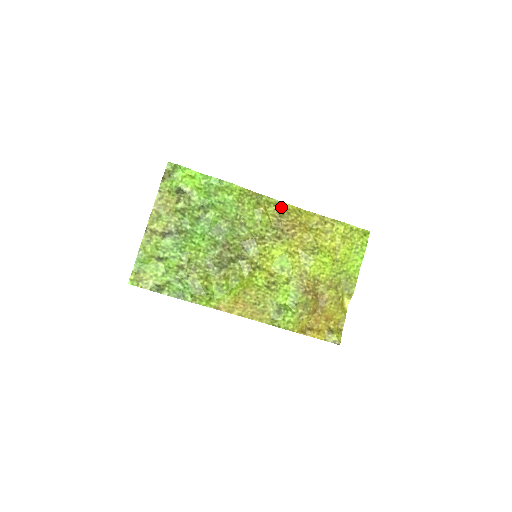
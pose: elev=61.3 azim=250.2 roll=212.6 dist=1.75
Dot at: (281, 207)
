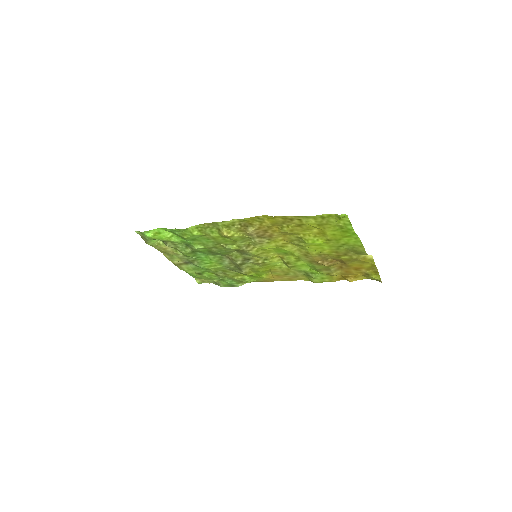
Dot at: (240, 222)
